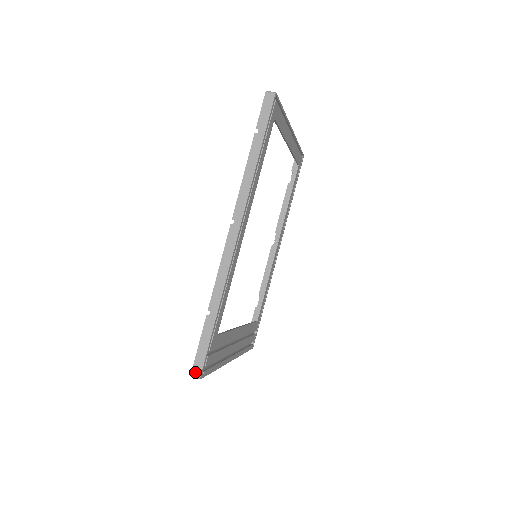
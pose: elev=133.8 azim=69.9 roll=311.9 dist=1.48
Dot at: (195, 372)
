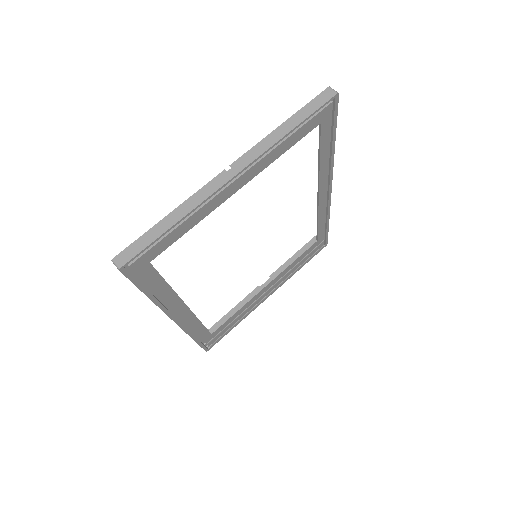
Dot at: occluded
